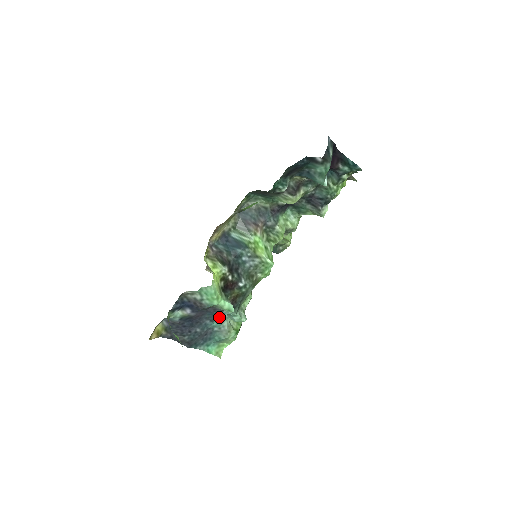
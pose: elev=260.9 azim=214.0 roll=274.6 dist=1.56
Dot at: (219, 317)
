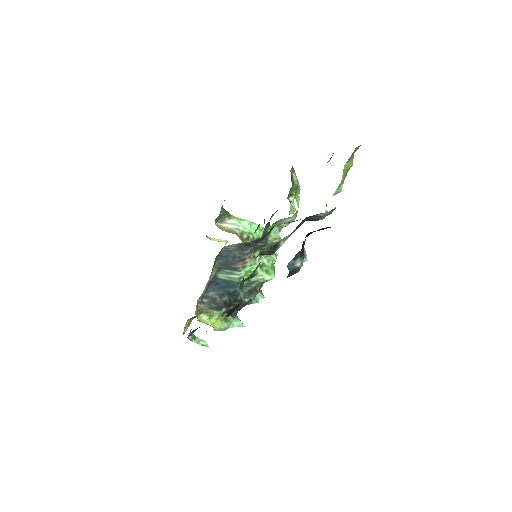
Dot at: occluded
